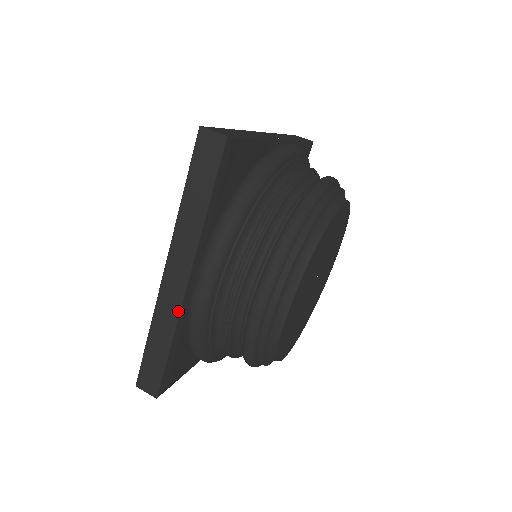
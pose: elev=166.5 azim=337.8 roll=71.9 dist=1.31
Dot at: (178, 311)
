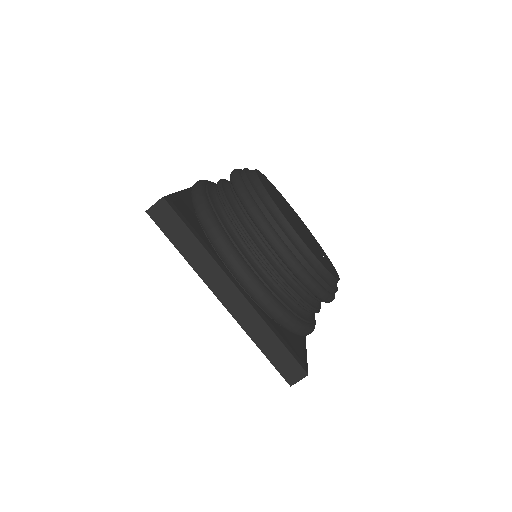
Dot at: (254, 311)
